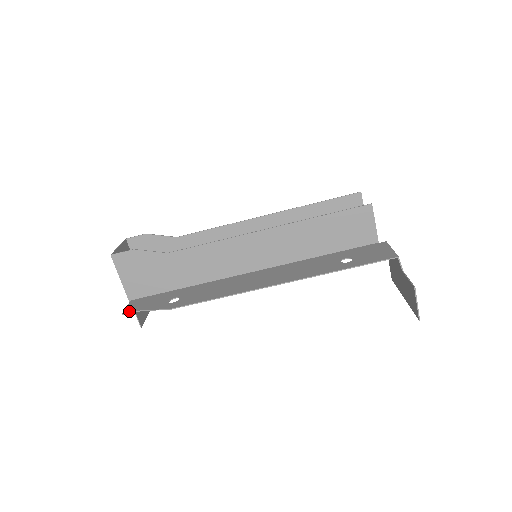
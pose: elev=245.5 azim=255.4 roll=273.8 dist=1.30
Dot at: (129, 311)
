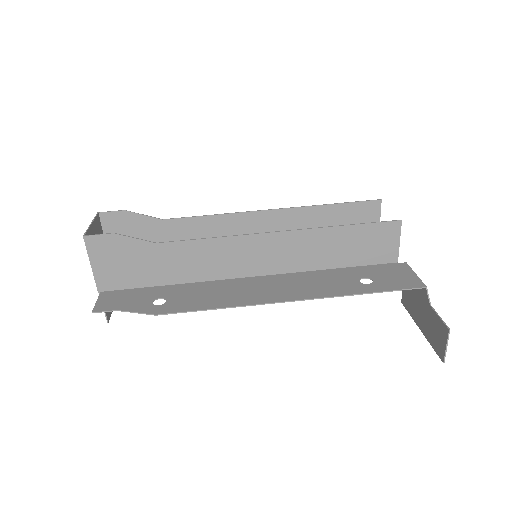
Dot at: (101, 309)
